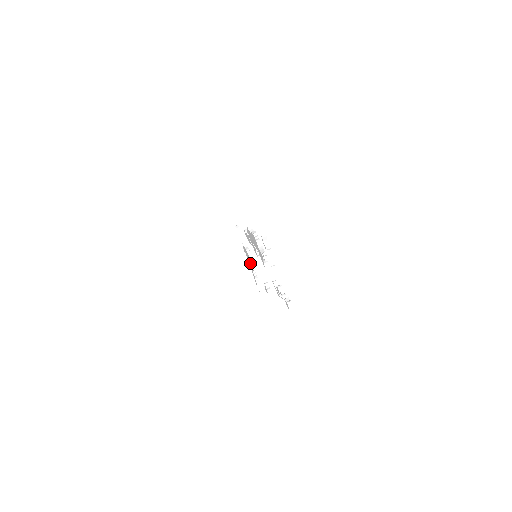
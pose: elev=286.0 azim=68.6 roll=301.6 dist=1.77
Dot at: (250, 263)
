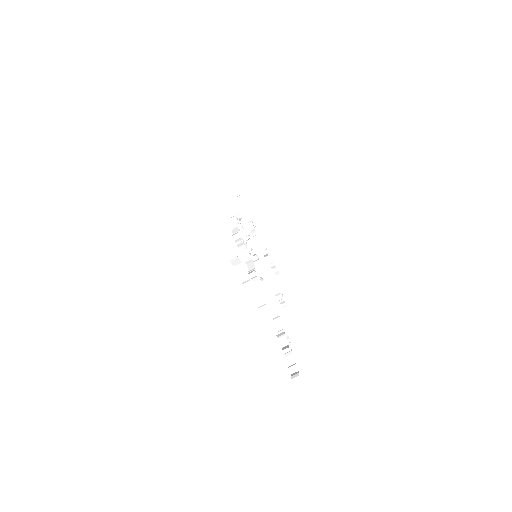
Dot at: occluded
